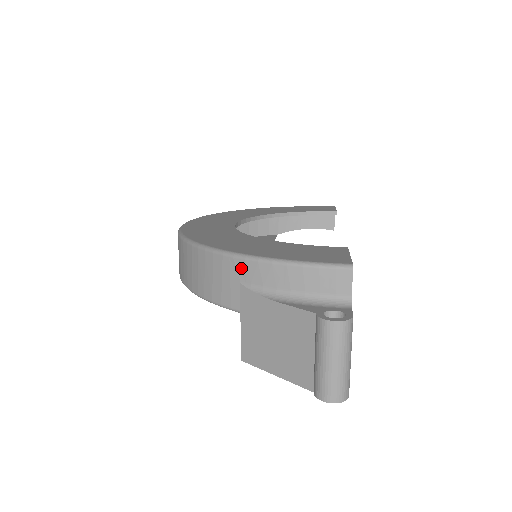
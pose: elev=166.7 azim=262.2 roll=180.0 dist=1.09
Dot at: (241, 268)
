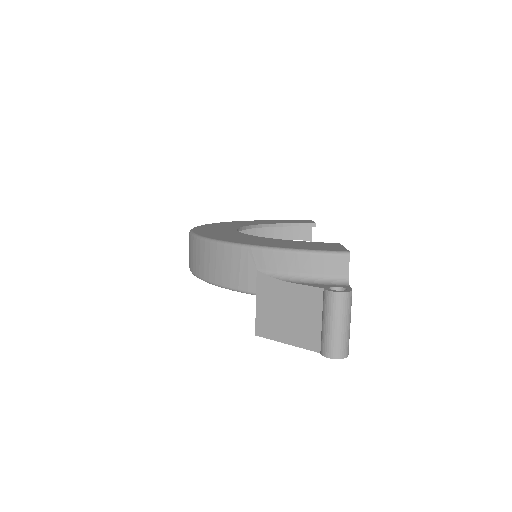
Dot at: (258, 257)
